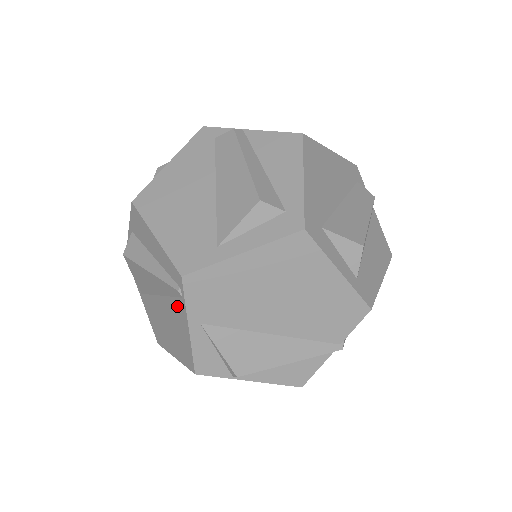
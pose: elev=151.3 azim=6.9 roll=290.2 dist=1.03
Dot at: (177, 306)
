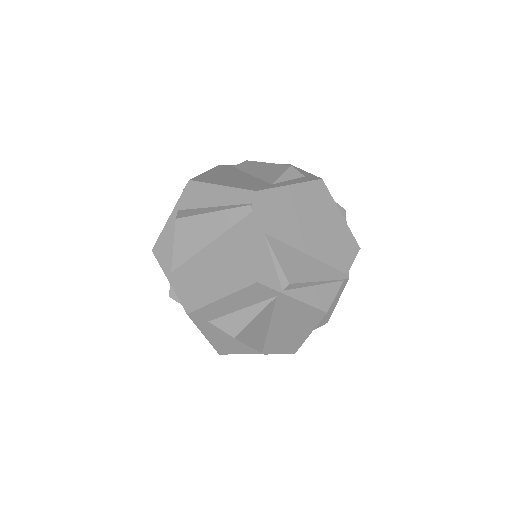
Dot at: (242, 227)
